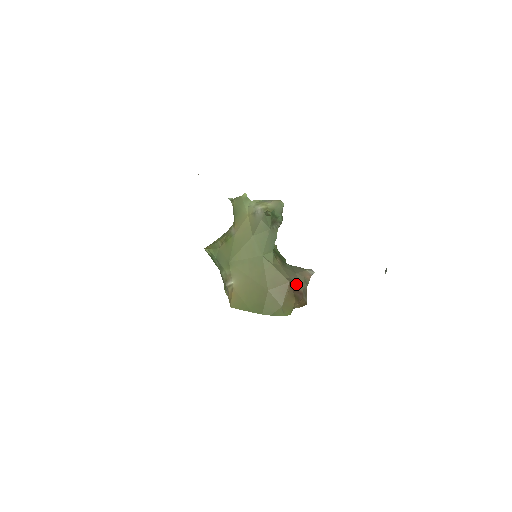
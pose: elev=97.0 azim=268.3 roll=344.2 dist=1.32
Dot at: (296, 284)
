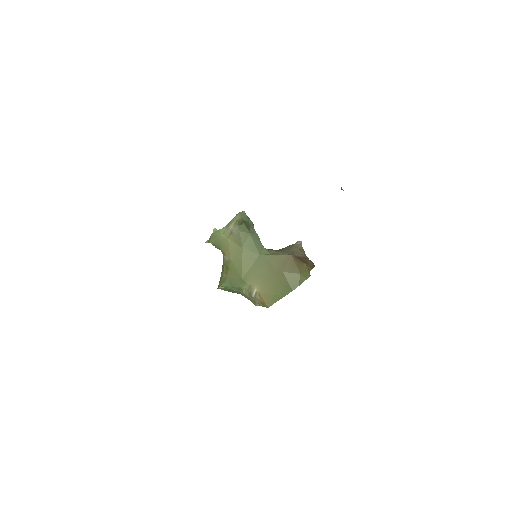
Dot at: (296, 254)
